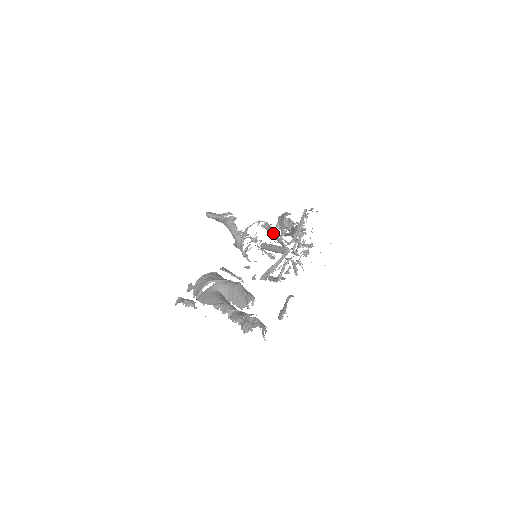
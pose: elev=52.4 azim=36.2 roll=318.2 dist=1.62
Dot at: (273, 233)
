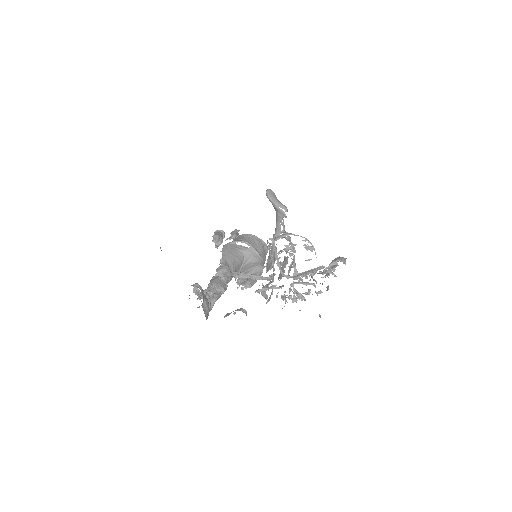
Dot at: (270, 252)
